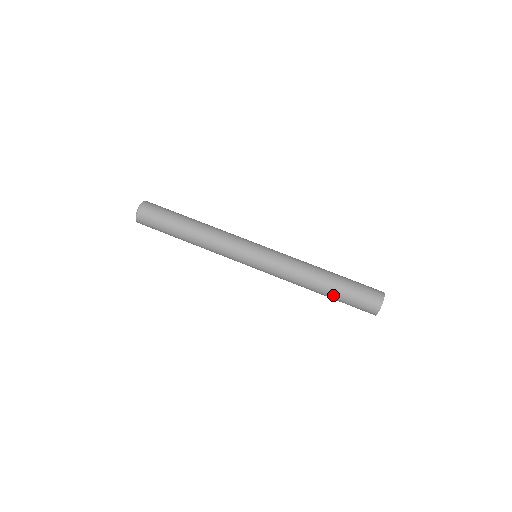
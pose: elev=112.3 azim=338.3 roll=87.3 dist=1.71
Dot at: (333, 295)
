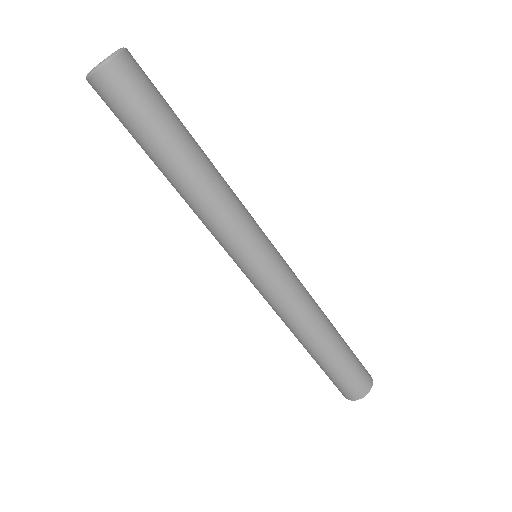
Dot at: (339, 349)
